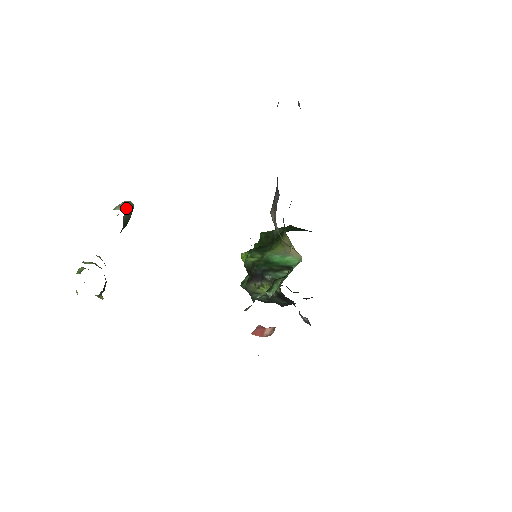
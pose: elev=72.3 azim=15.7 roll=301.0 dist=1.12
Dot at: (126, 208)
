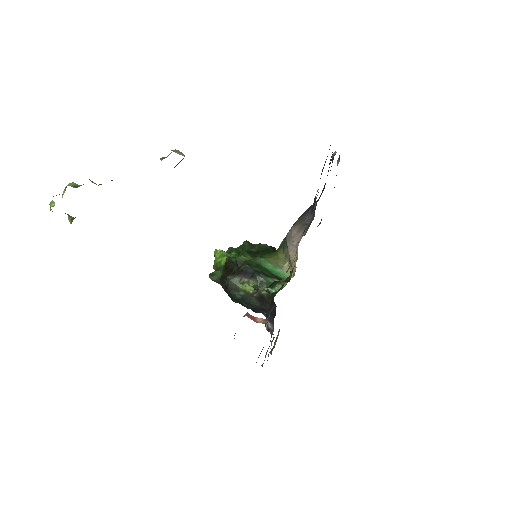
Dot at: occluded
